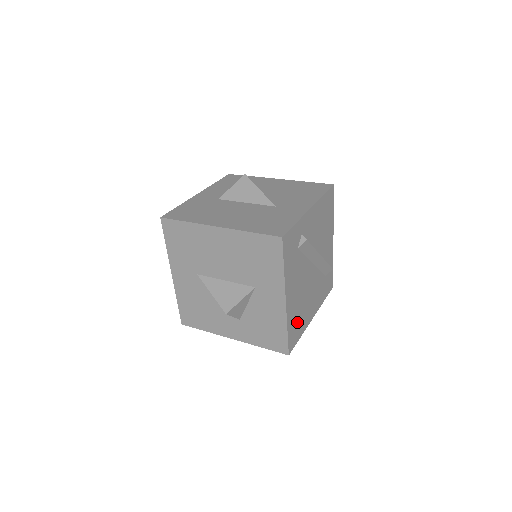
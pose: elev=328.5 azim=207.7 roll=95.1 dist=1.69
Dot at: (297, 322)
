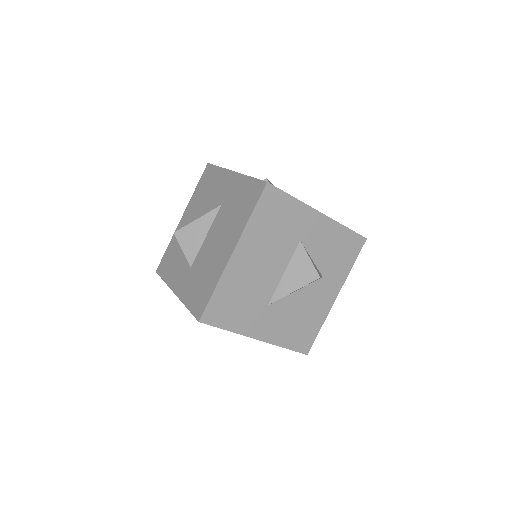
Dot at: occluded
